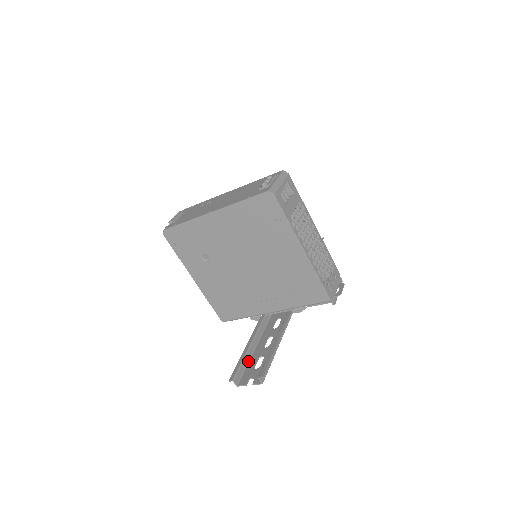
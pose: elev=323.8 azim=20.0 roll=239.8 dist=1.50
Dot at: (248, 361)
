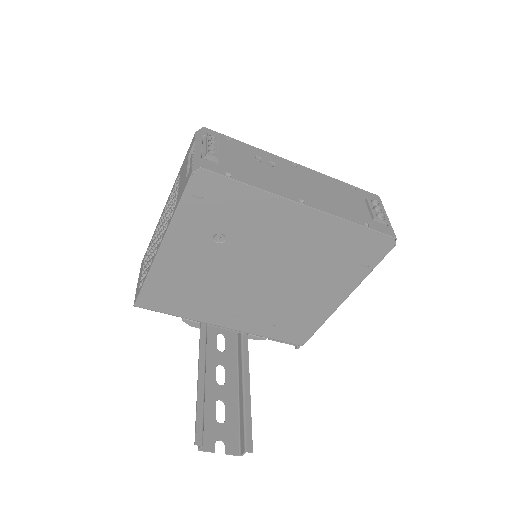
Dot at: occluded
